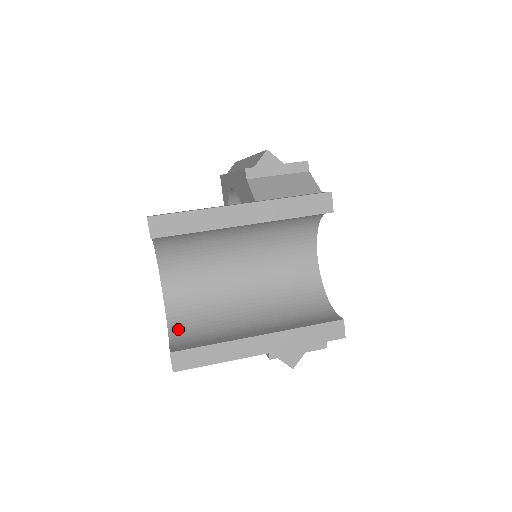
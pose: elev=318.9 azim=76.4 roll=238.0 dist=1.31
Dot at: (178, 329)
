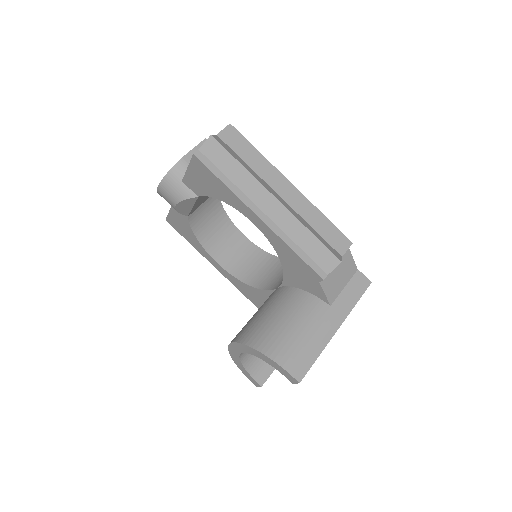
Dot at: (249, 363)
